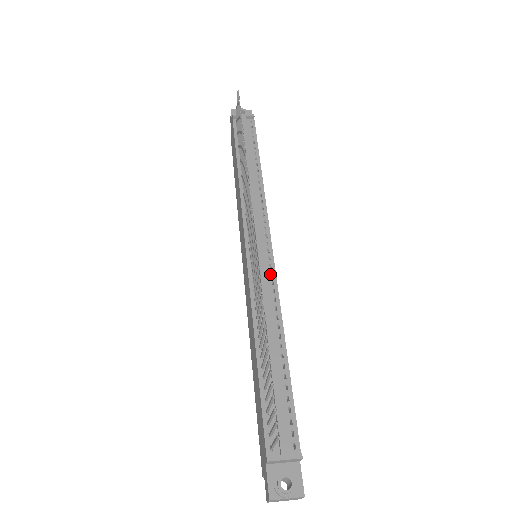
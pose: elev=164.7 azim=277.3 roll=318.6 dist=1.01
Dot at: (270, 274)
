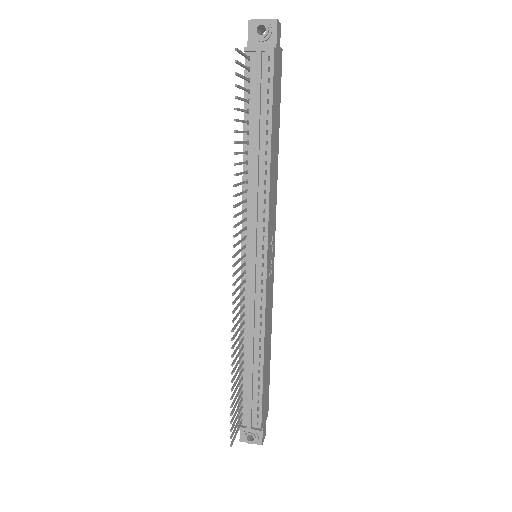
Dot at: (260, 291)
